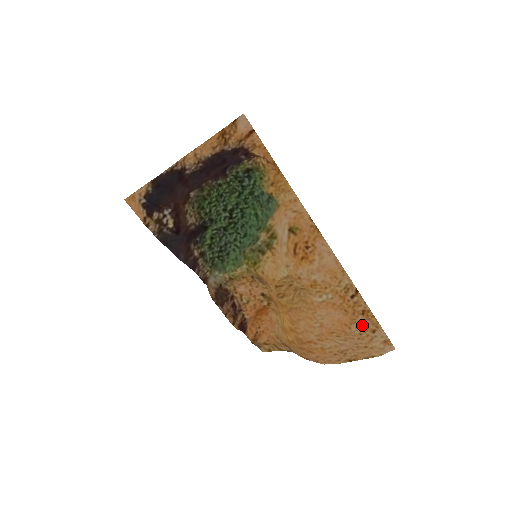
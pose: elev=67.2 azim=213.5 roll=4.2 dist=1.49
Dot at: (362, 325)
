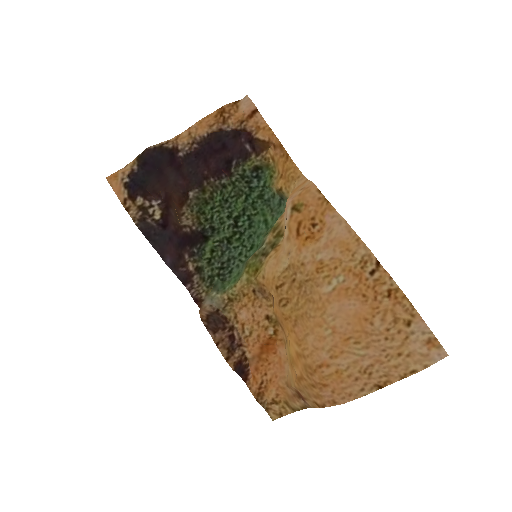
Dot at: (389, 314)
